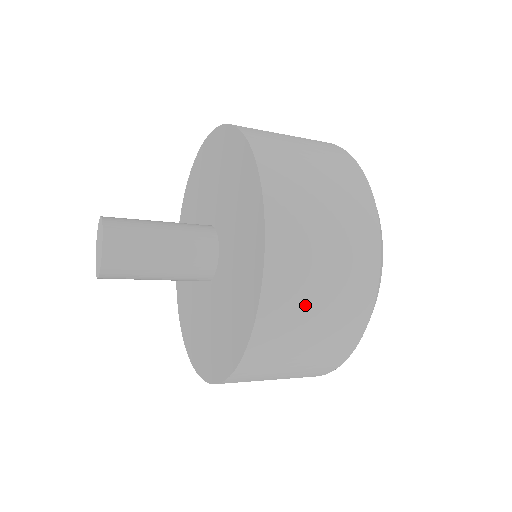
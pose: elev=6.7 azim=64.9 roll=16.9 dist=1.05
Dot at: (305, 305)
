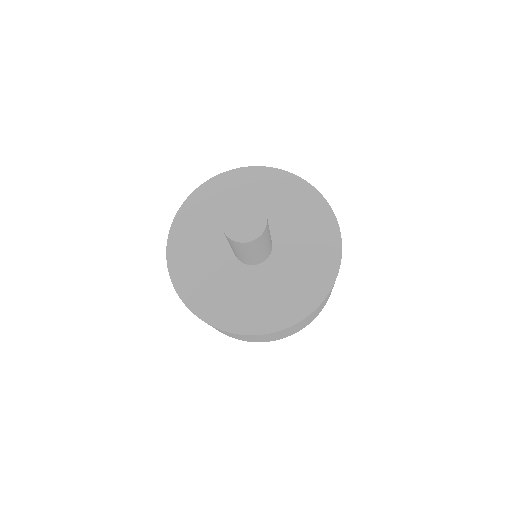
Dot at: occluded
